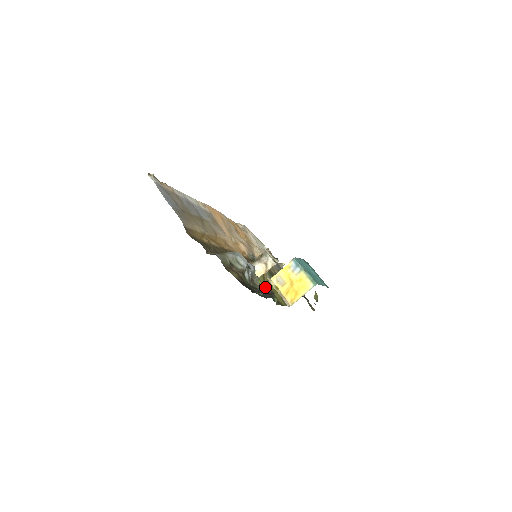
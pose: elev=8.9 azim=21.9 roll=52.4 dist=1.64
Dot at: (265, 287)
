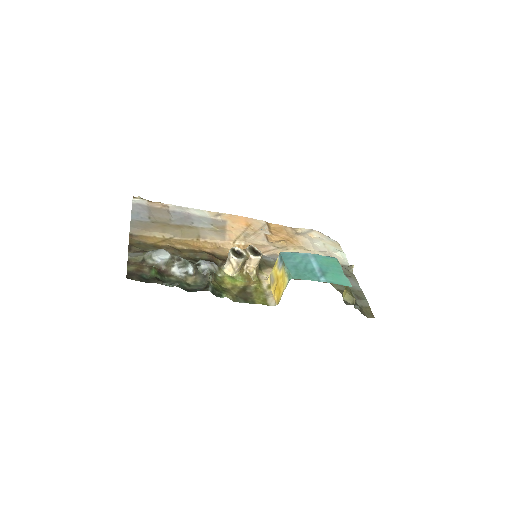
Dot at: (208, 282)
